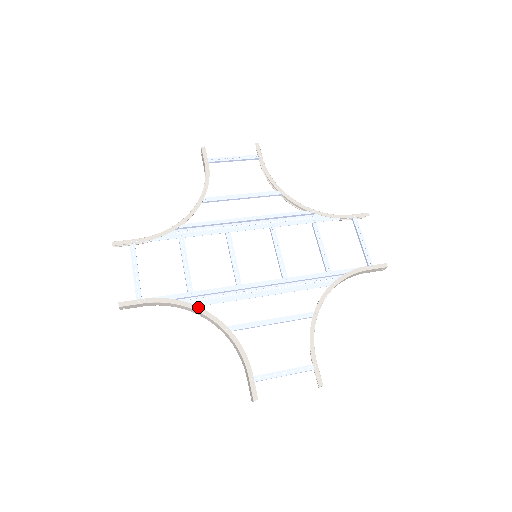
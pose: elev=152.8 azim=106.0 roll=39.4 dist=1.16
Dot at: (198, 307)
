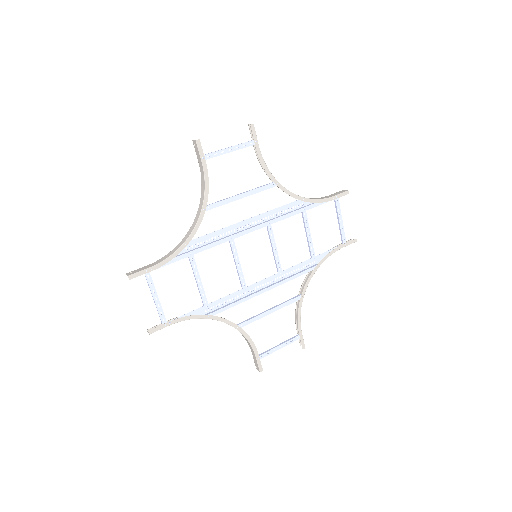
Dot at: (214, 316)
